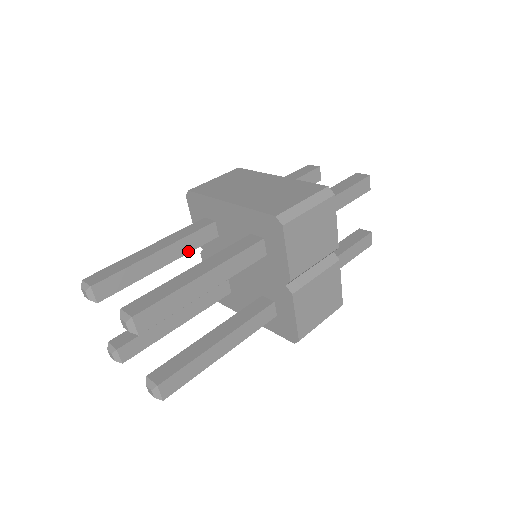
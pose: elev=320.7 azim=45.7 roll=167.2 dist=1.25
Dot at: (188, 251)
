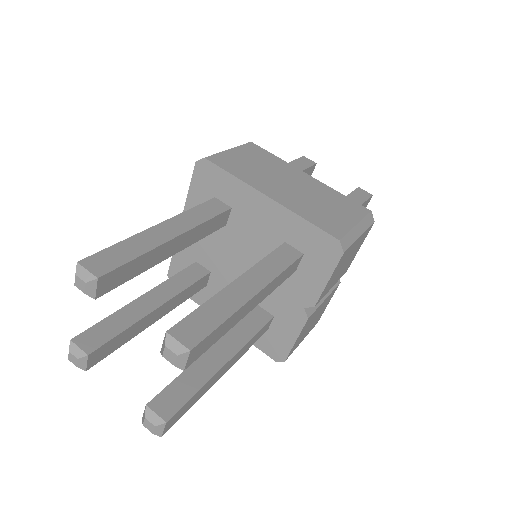
Dot at: (198, 239)
